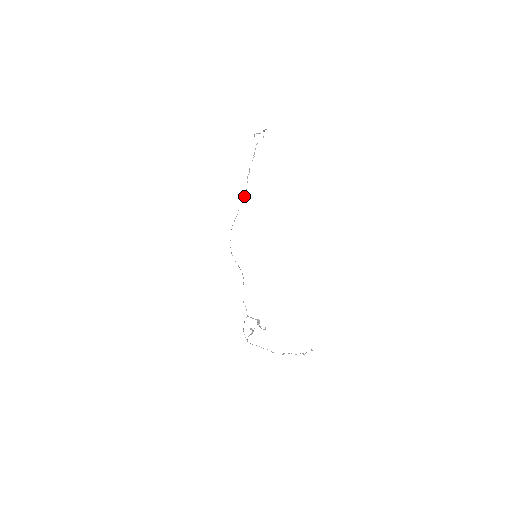
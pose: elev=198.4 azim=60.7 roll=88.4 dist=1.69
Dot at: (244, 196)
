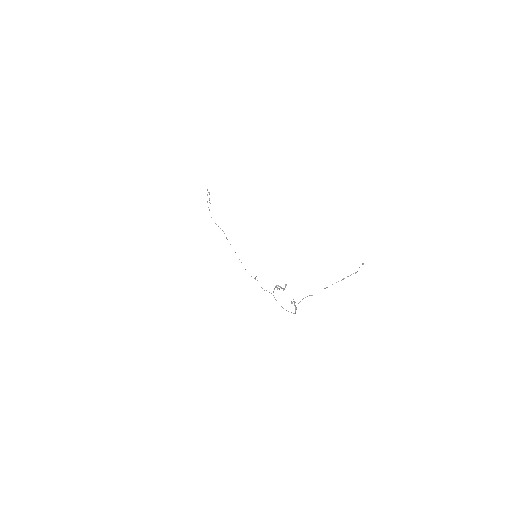
Dot at: (226, 237)
